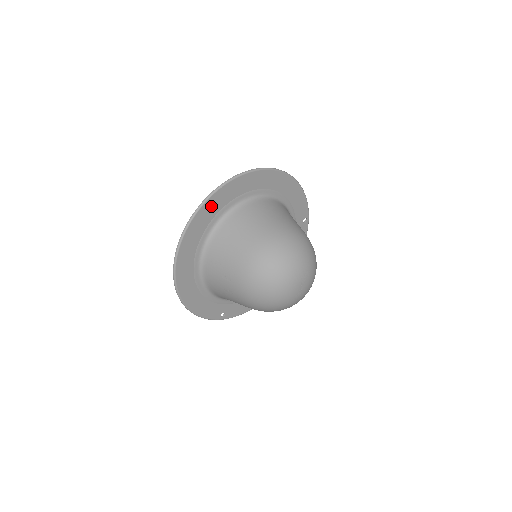
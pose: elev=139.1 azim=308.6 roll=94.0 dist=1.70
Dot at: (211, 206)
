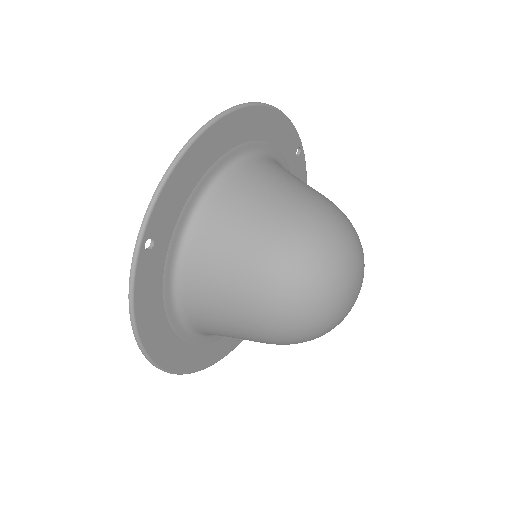
Dot at: (153, 242)
